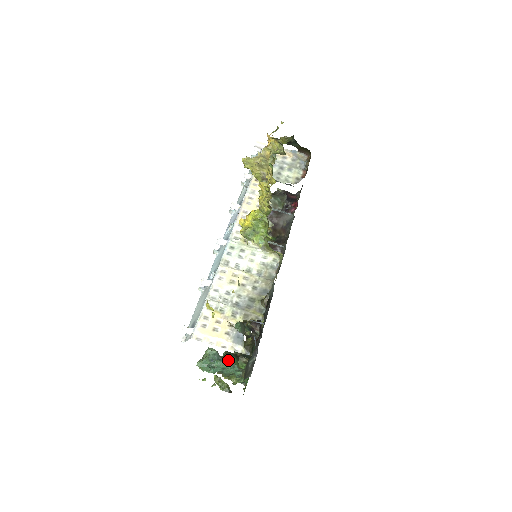
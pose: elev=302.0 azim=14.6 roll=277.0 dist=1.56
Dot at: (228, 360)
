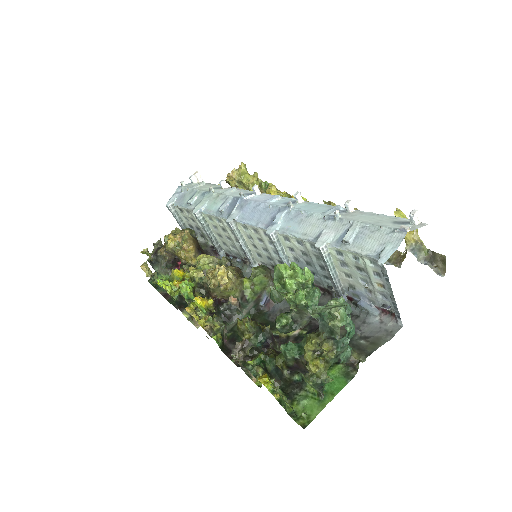
Dot at: occluded
